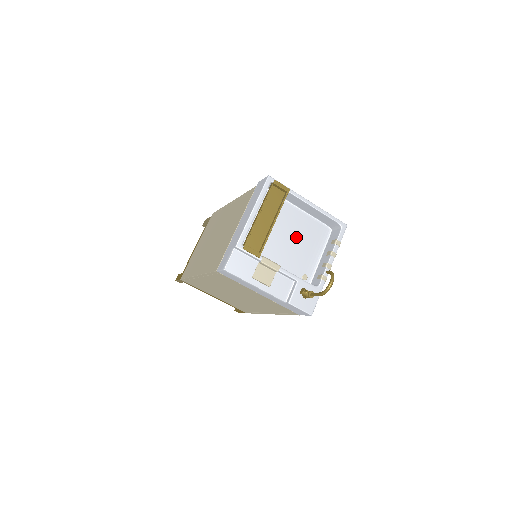
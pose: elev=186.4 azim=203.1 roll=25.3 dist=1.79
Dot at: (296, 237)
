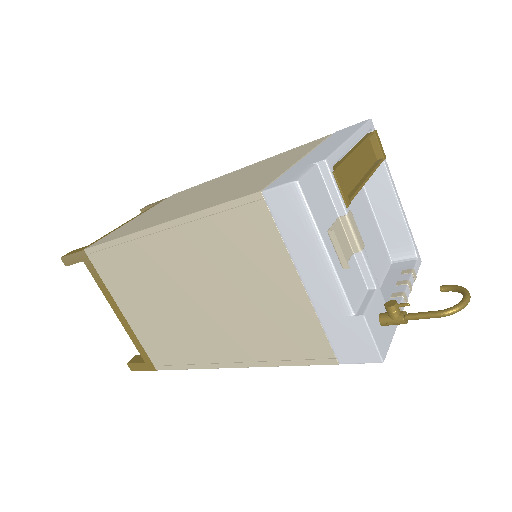
Dot at: (361, 236)
